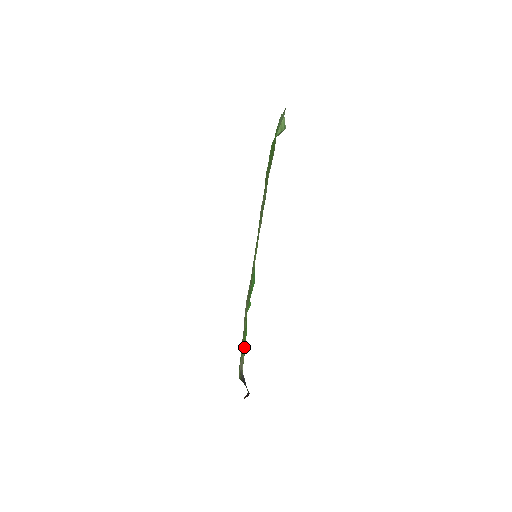
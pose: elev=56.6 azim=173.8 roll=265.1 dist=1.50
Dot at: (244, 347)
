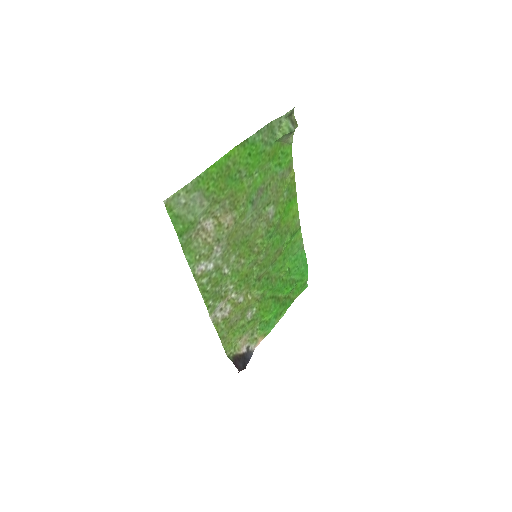
Dot at: (261, 328)
